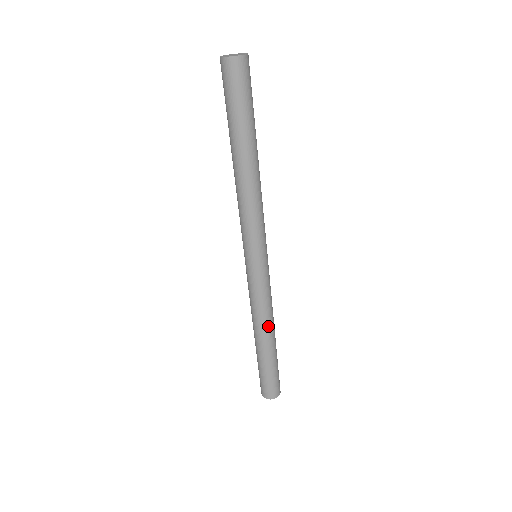
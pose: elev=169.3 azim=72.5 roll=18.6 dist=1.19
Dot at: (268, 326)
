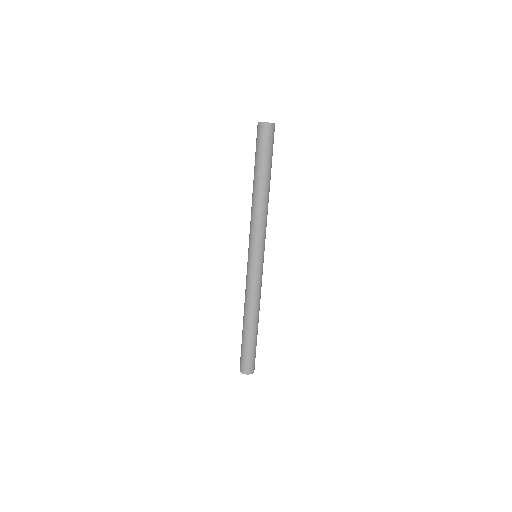
Dot at: (255, 311)
